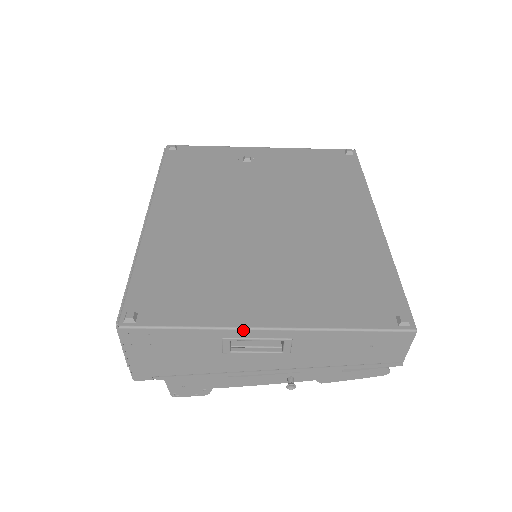
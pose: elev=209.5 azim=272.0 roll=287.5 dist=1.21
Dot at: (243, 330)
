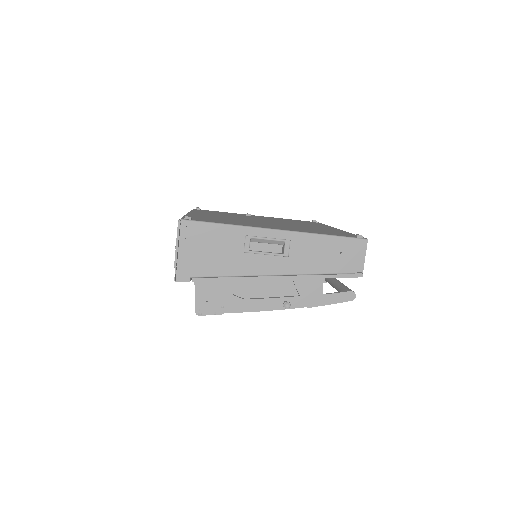
Dot at: (260, 229)
